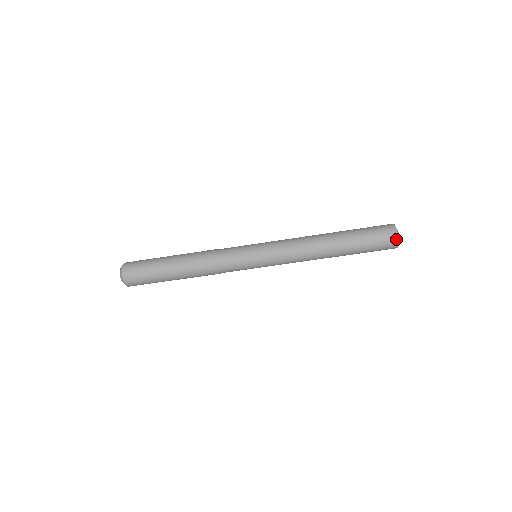
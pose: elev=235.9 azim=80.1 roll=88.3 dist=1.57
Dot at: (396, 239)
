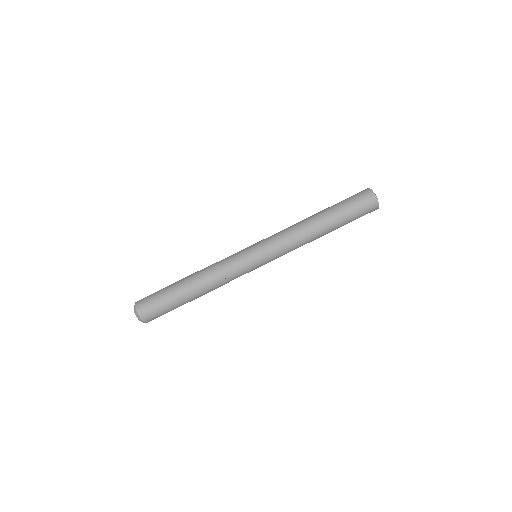
Dot at: (376, 200)
